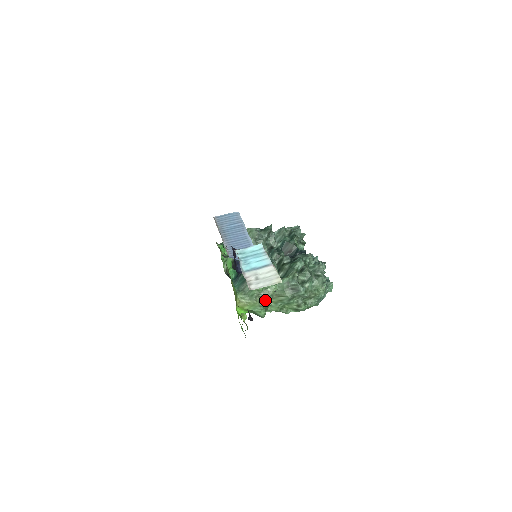
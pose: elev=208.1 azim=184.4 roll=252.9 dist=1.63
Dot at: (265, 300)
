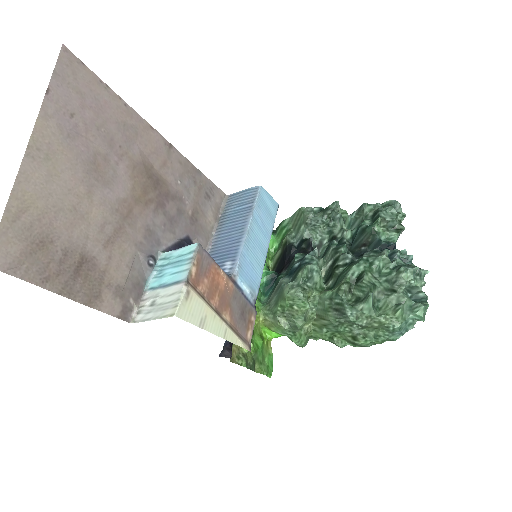
Dot at: (292, 323)
